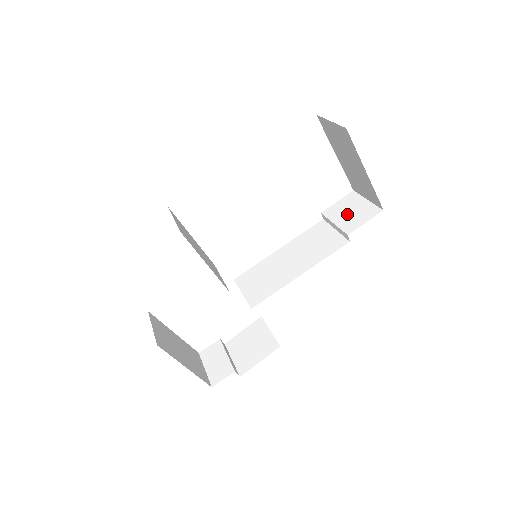
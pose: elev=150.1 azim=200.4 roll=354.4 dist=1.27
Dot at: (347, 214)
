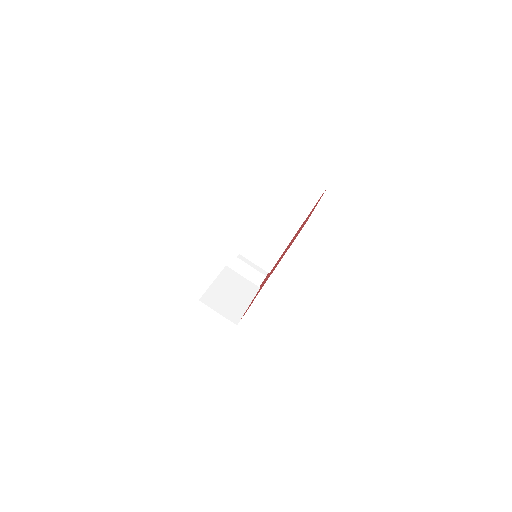
Dot at: (298, 190)
